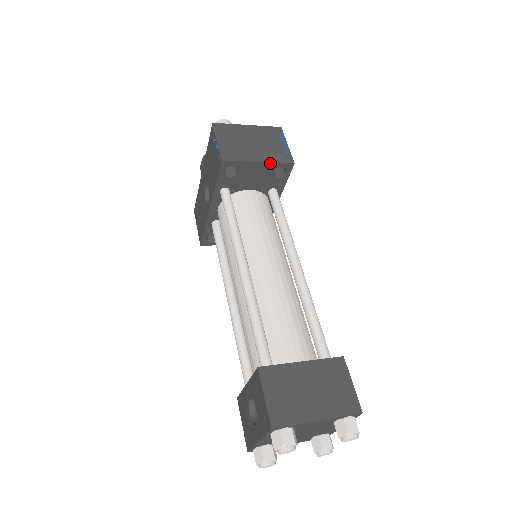
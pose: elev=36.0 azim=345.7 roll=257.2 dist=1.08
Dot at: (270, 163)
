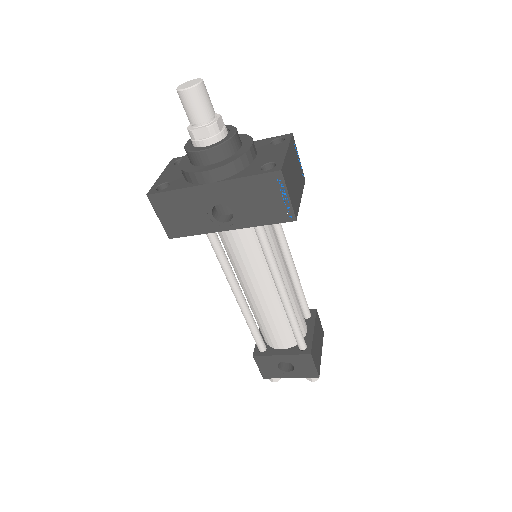
Dot at: (301, 193)
